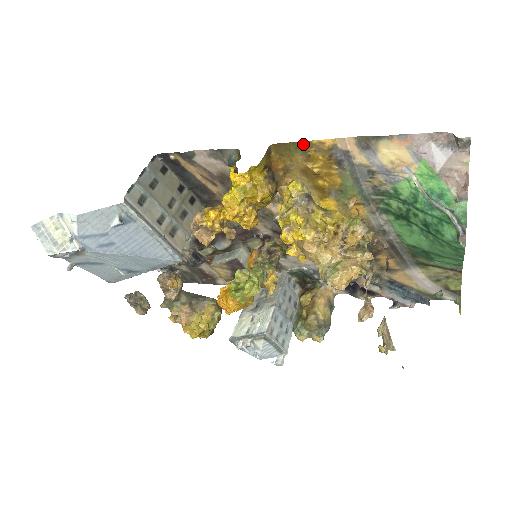
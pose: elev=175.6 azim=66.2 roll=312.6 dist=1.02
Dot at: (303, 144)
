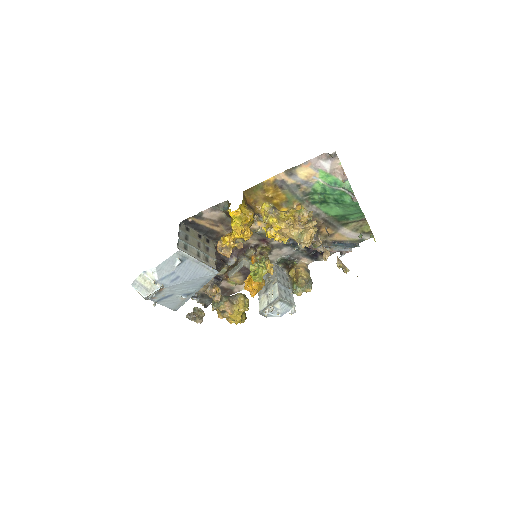
Dot at: (259, 185)
